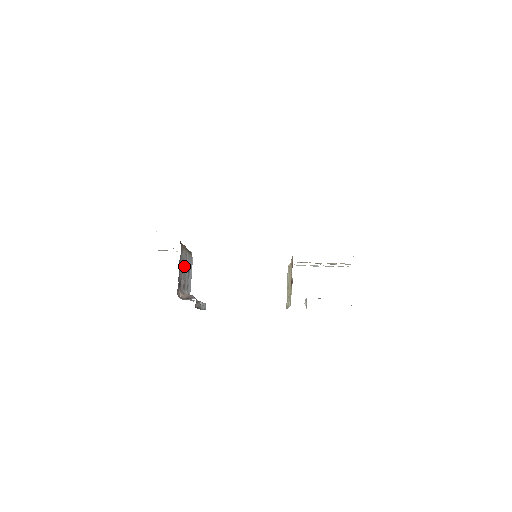
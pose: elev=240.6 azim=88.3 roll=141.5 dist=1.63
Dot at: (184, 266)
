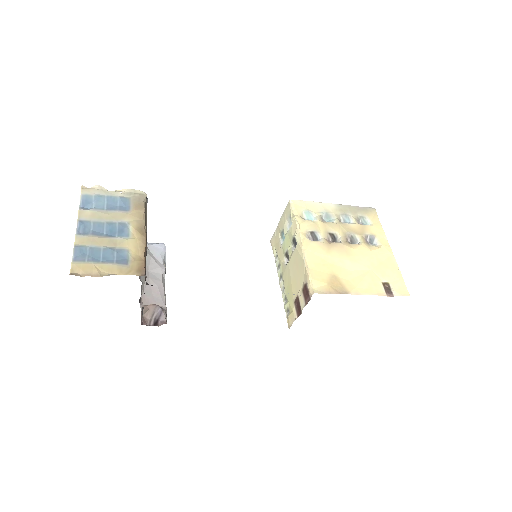
Dot at: occluded
